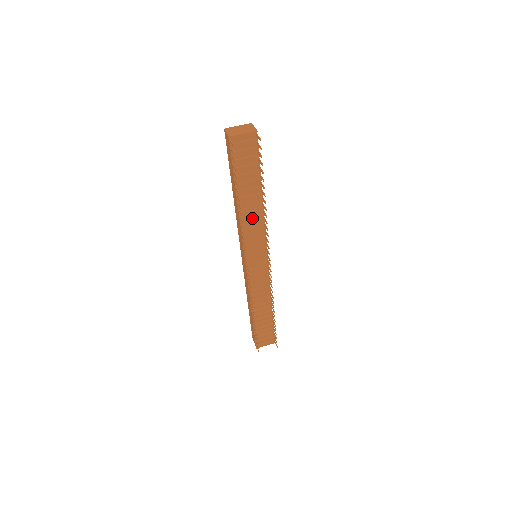
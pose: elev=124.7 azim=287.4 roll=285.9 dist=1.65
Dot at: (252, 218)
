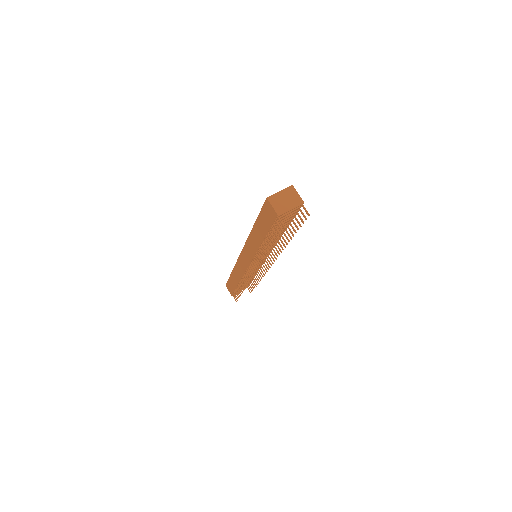
Dot at: occluded
